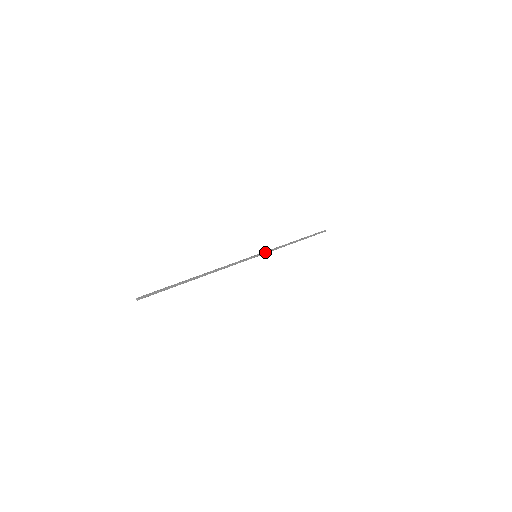
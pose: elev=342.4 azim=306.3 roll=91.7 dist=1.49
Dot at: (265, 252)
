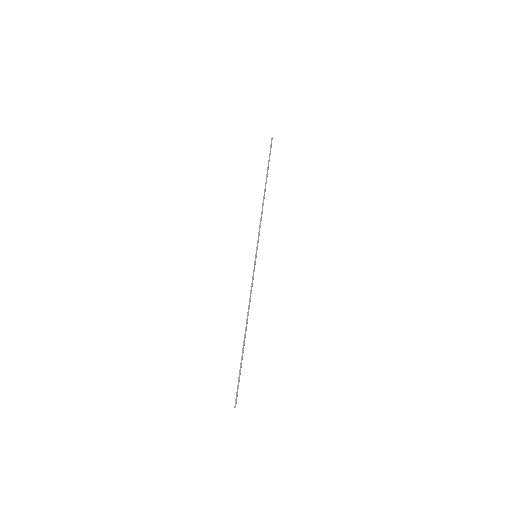
Dot at: (258, 242)
